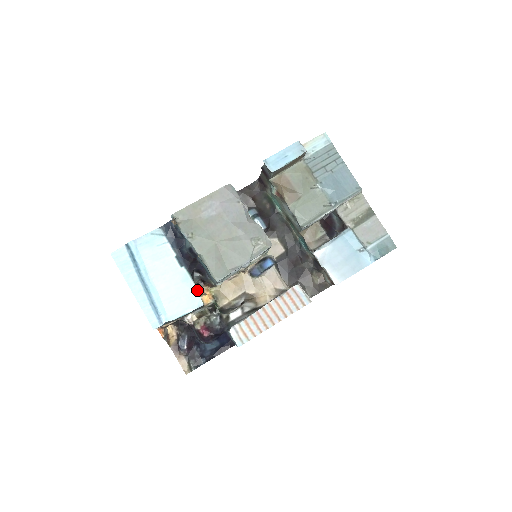
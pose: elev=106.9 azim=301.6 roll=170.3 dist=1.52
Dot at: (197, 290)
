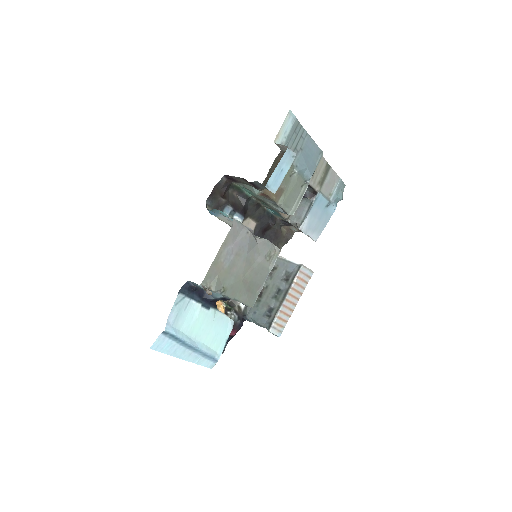
Dot at: (226, 316)
